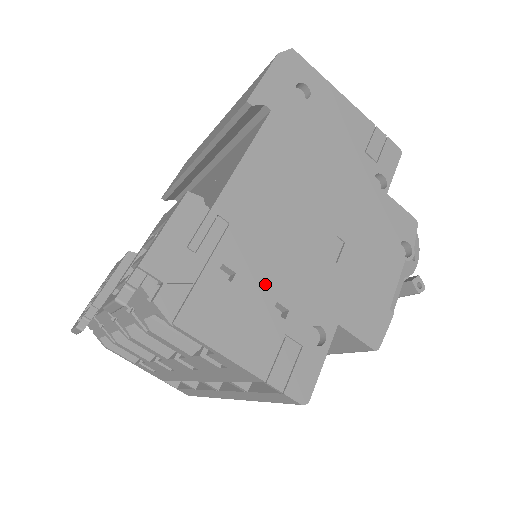
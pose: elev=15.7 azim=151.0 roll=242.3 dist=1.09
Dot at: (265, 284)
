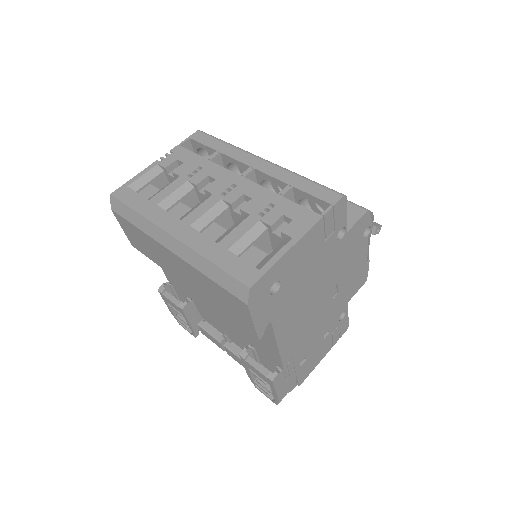
Dot at: (317, 342)
